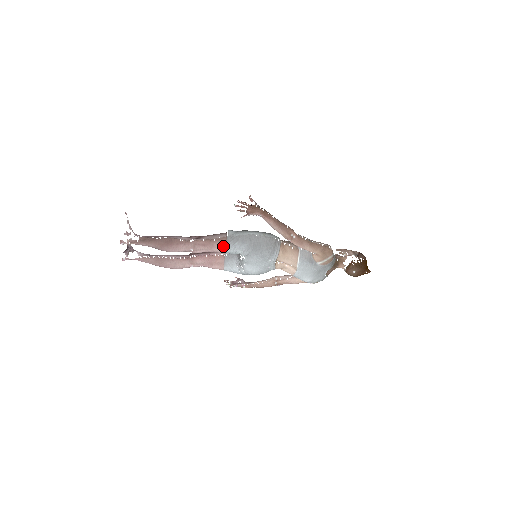
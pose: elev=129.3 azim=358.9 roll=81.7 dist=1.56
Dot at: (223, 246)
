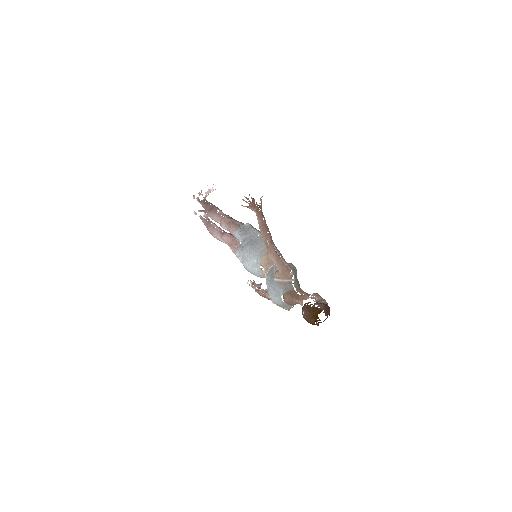
Dot at: (235, 230)
